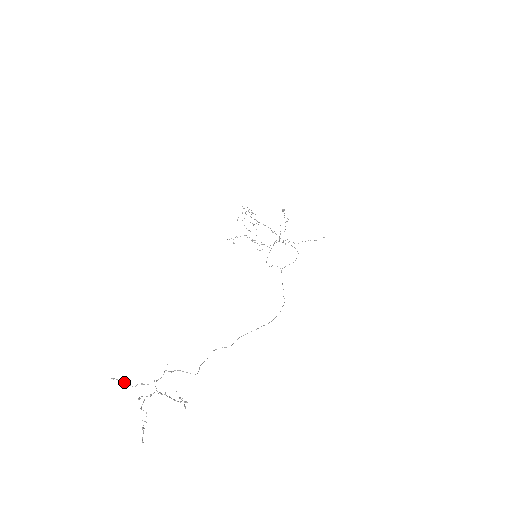
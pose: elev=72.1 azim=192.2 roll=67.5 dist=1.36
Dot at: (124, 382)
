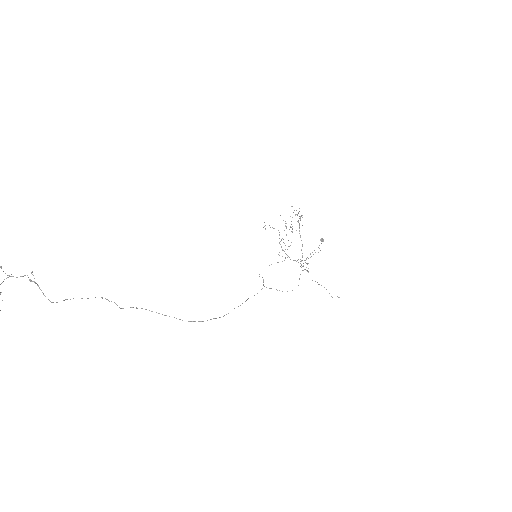
Dot at: out of frame
